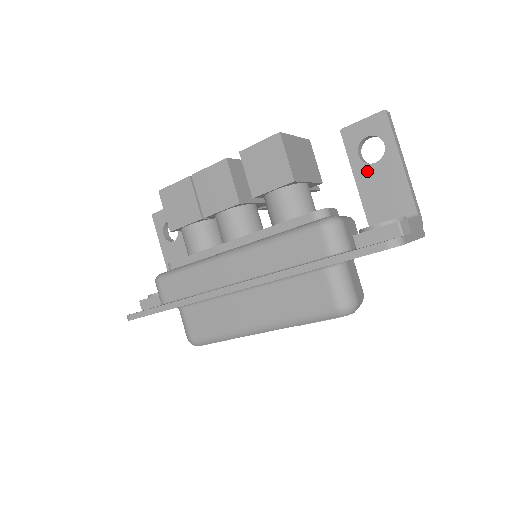
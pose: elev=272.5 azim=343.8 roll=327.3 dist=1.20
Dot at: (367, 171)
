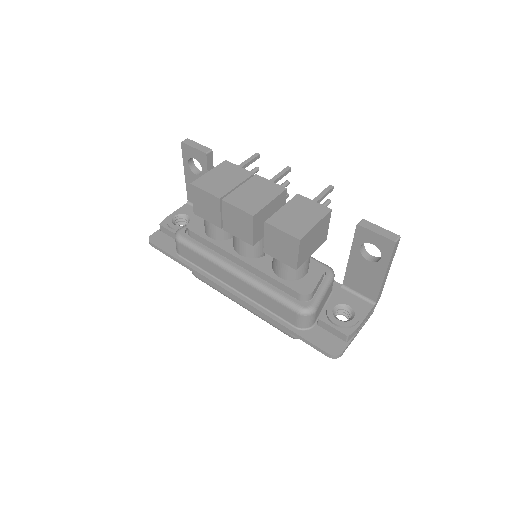
Dot at: (360, 260)
